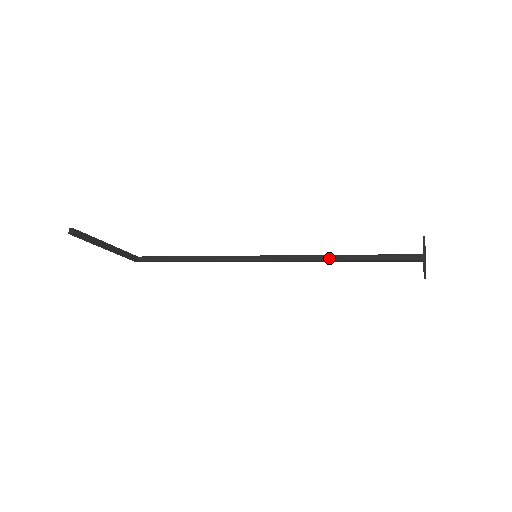
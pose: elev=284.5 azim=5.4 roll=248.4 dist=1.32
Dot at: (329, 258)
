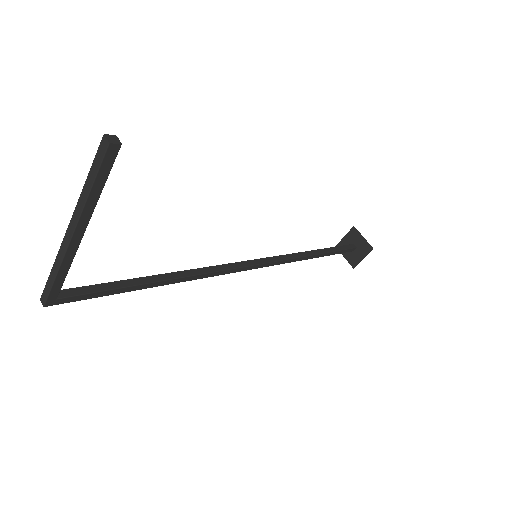
Dot at: (307, 254)
